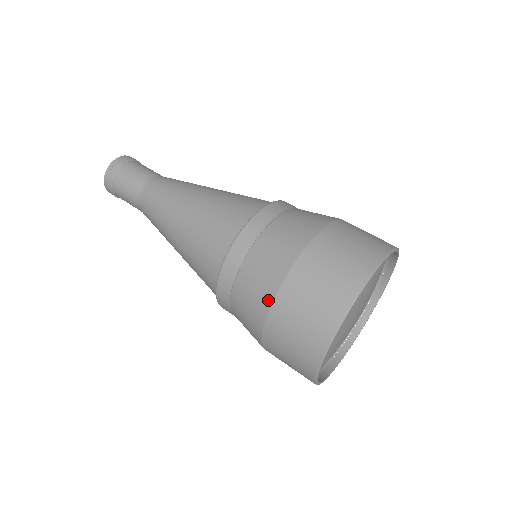
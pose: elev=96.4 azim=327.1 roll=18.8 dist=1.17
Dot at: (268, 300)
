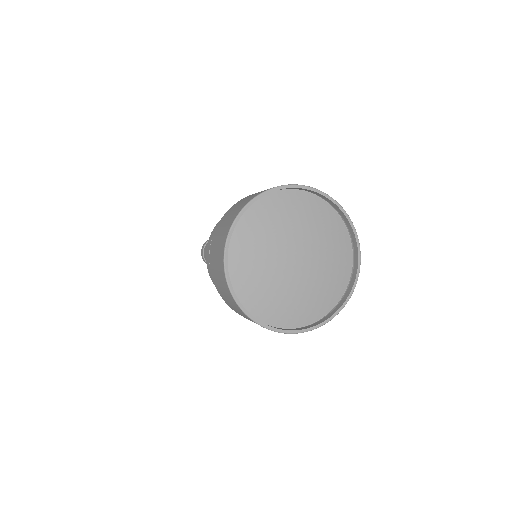
Dot at: occluded
